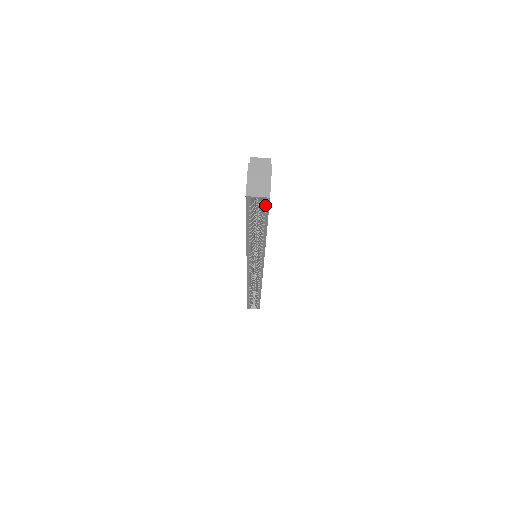
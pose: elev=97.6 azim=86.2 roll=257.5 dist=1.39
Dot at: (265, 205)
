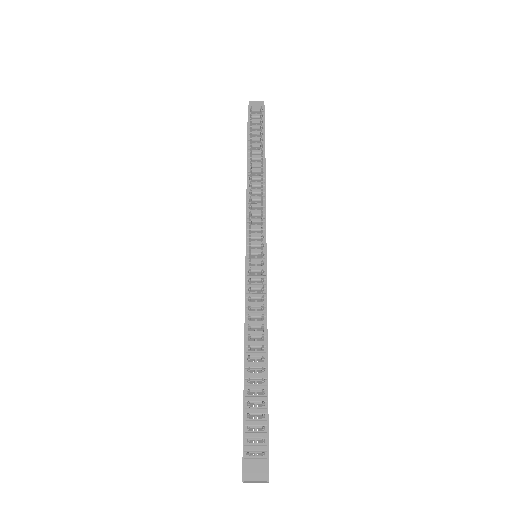
Dot at: occluded
